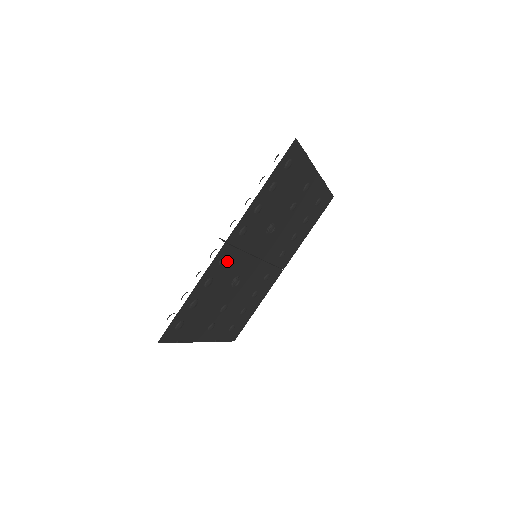
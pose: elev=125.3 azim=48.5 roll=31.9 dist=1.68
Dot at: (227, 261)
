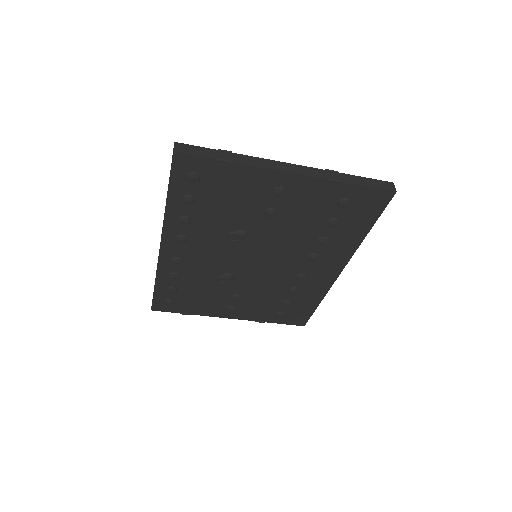
Dot at: (187, 261)
